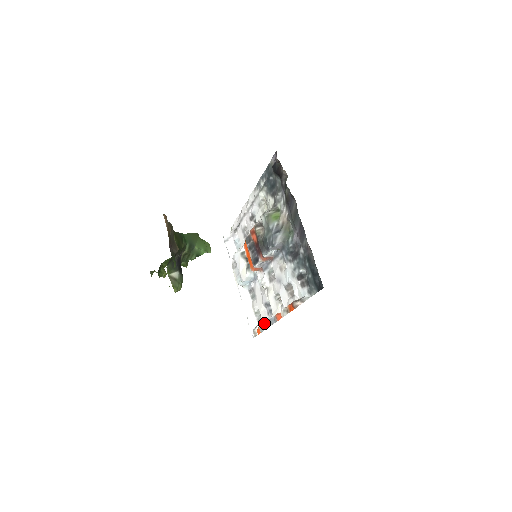
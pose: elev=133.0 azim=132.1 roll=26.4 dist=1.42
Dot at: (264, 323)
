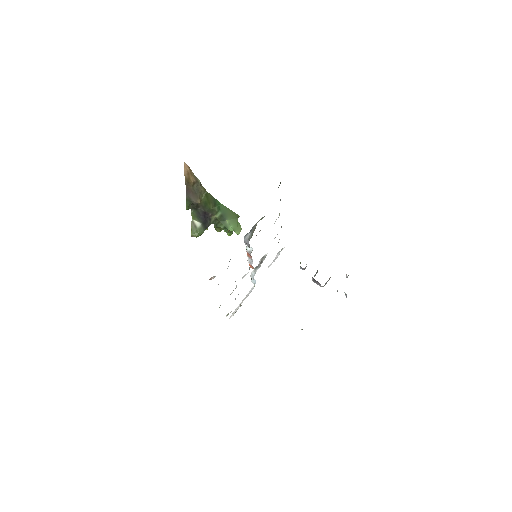
Dot at: occluded
